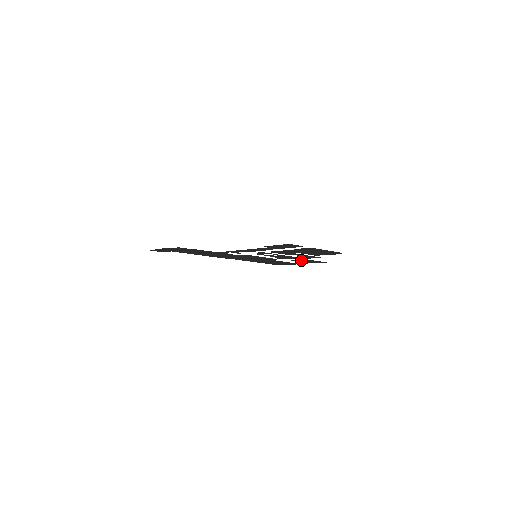
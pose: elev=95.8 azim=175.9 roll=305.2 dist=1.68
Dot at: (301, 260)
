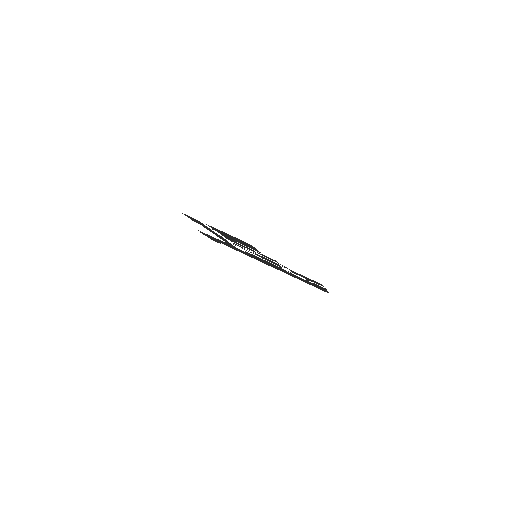
Dot at: (296, 273)
